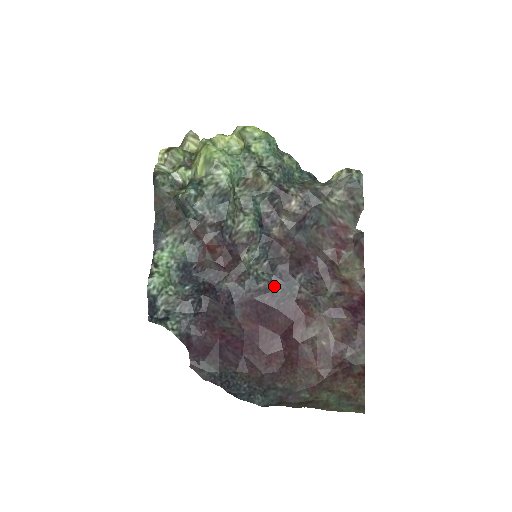
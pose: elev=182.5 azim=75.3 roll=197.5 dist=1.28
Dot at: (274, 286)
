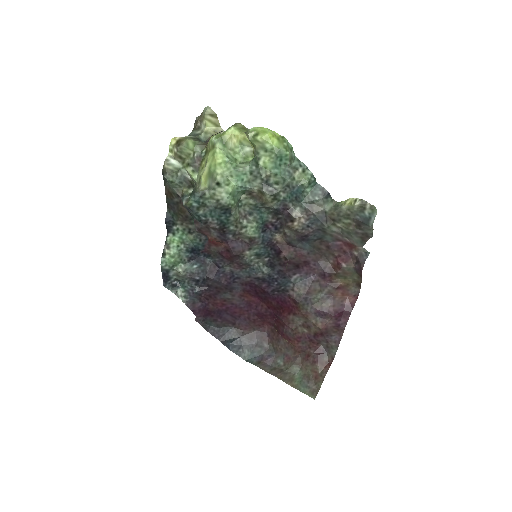
Dot at: (272, 278)
